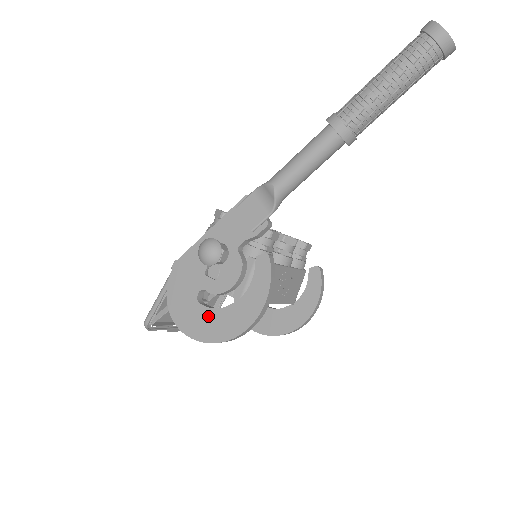
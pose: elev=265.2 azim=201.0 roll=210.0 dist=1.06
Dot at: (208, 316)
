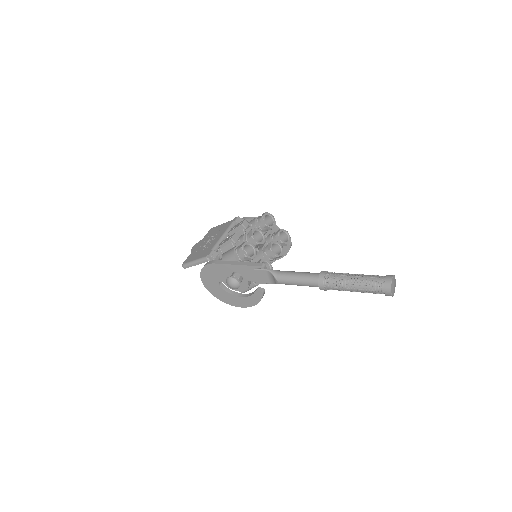
Dot at: (222, 292)
